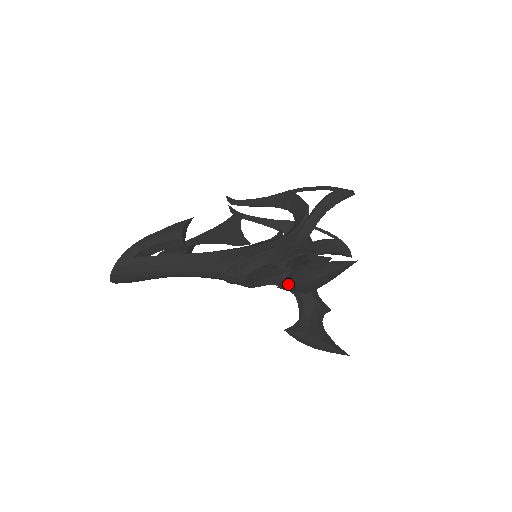
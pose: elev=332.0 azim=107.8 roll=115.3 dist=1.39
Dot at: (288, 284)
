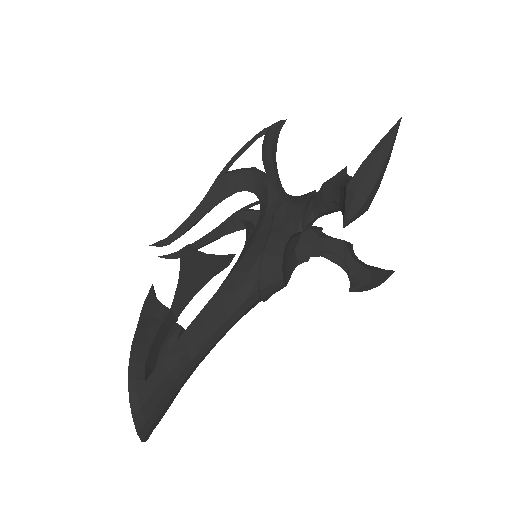
Dot at: (355, 209)
